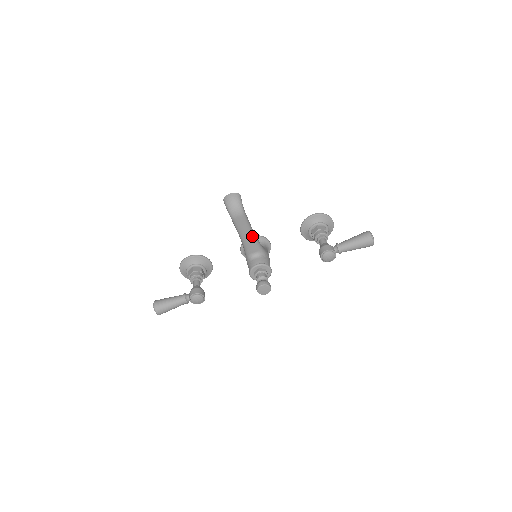
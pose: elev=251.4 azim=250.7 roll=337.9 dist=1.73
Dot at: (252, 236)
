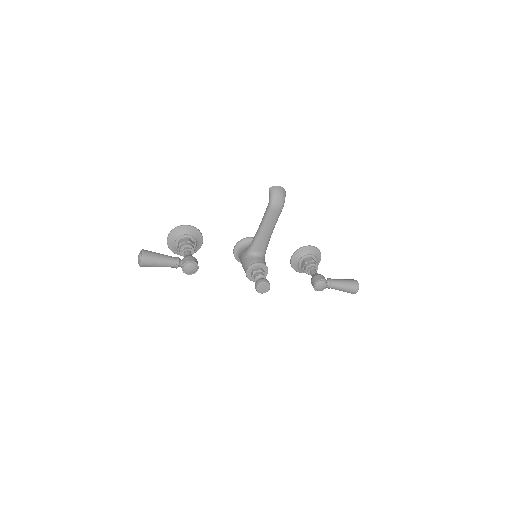
Dot at: (270, 235)
